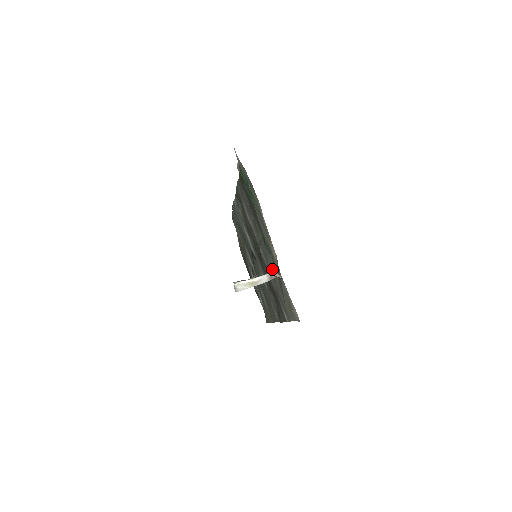
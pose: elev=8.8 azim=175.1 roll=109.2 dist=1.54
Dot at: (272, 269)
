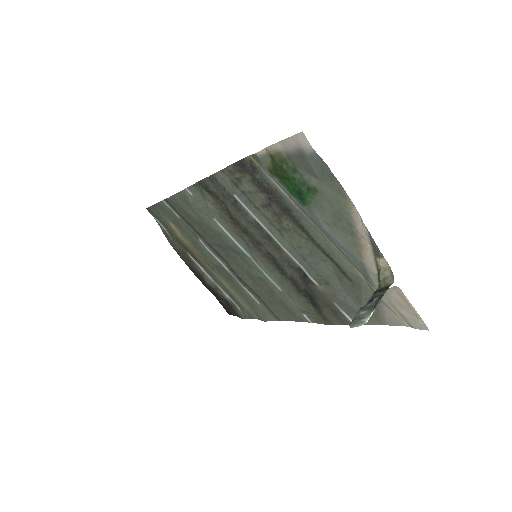
Dot at: (324, 273)
